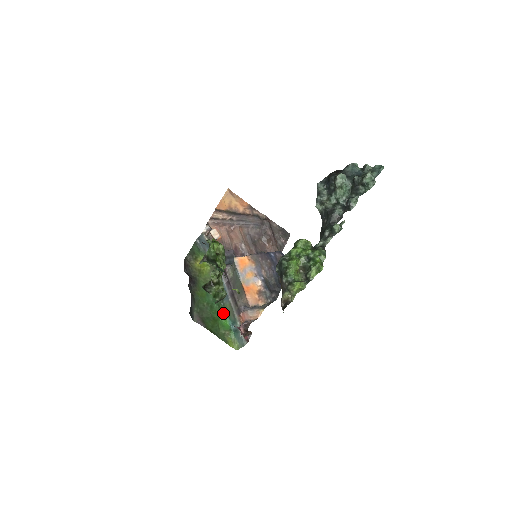
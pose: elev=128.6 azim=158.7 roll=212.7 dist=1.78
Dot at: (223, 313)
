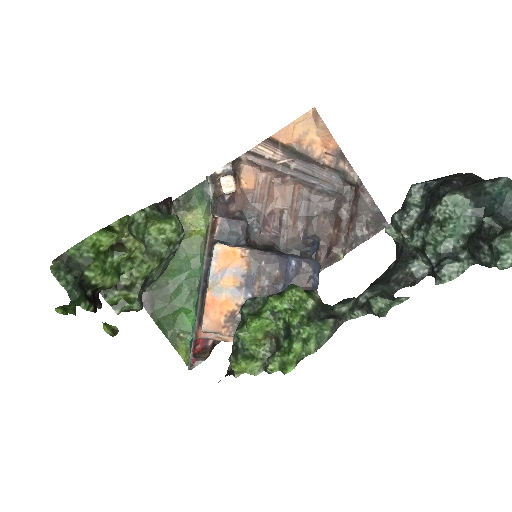
Dot at: (192, 305)
